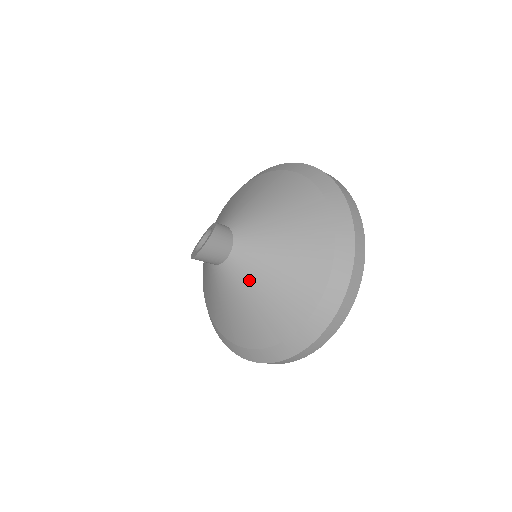
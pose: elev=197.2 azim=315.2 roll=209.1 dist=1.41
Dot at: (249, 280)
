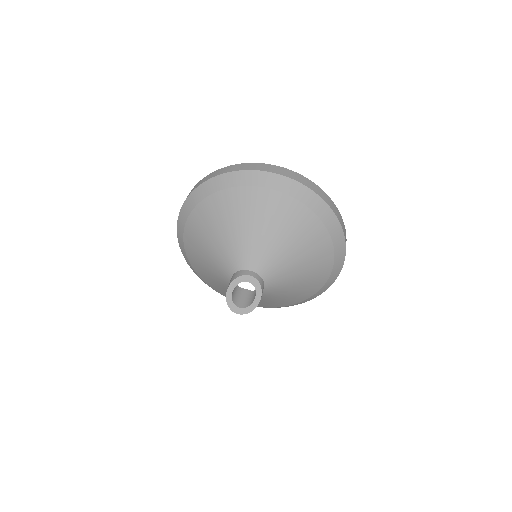
Dot at: occluded
